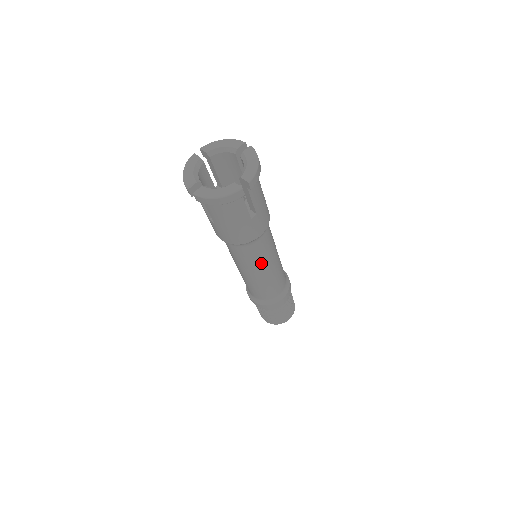
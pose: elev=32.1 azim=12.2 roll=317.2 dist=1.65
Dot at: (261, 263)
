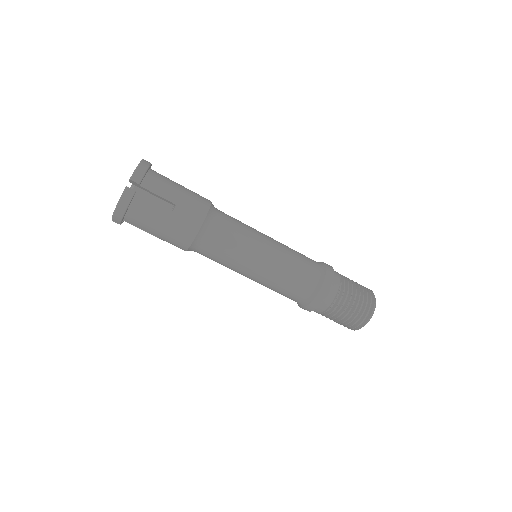
Dot at: (243, 253)
